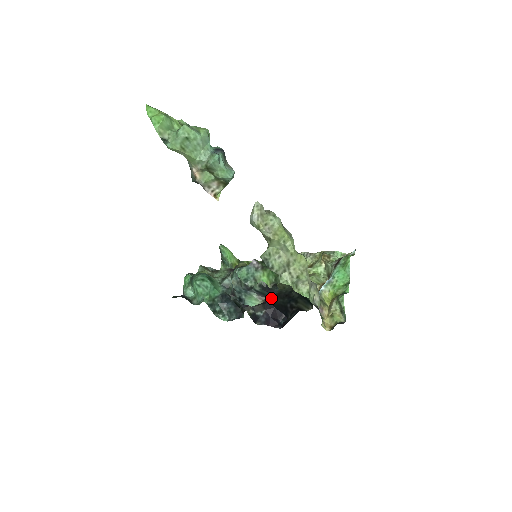
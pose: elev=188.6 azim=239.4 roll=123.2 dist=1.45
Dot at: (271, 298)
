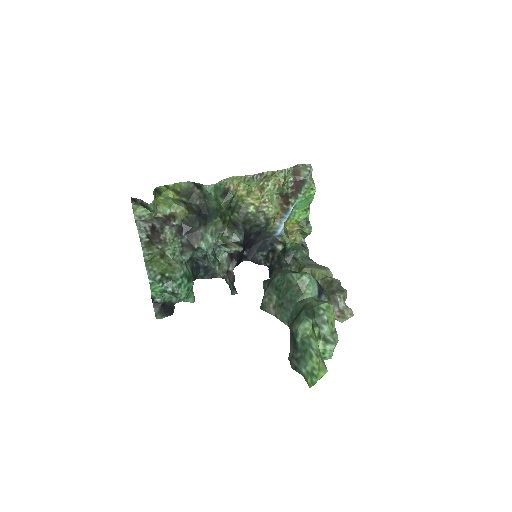
Dot at: occluded
